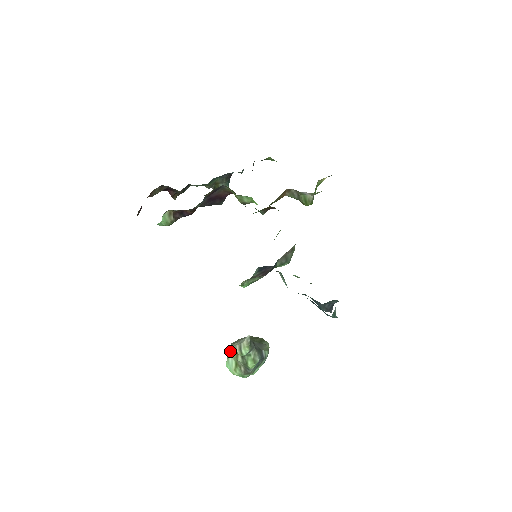
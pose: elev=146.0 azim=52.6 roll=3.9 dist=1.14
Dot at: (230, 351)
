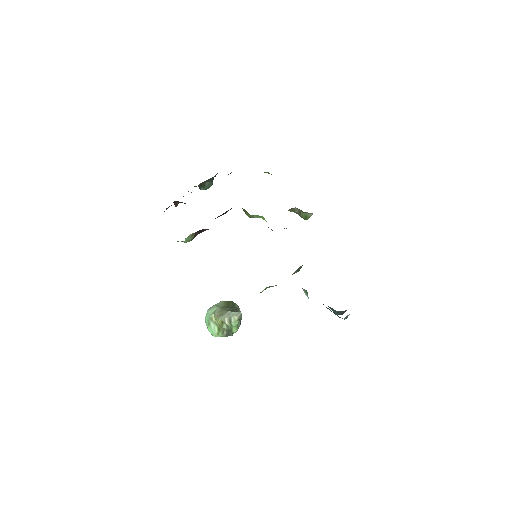
Dot at: (212, 319)
